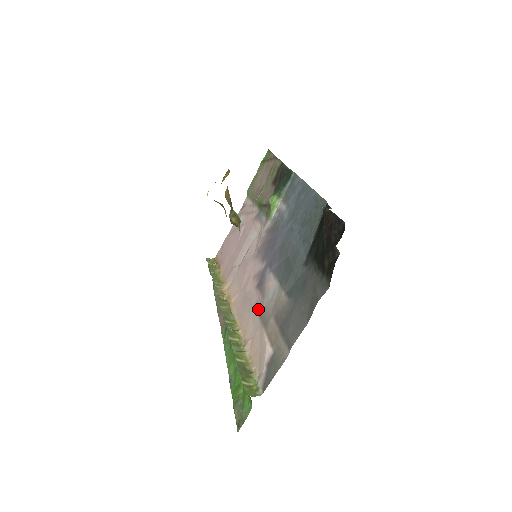
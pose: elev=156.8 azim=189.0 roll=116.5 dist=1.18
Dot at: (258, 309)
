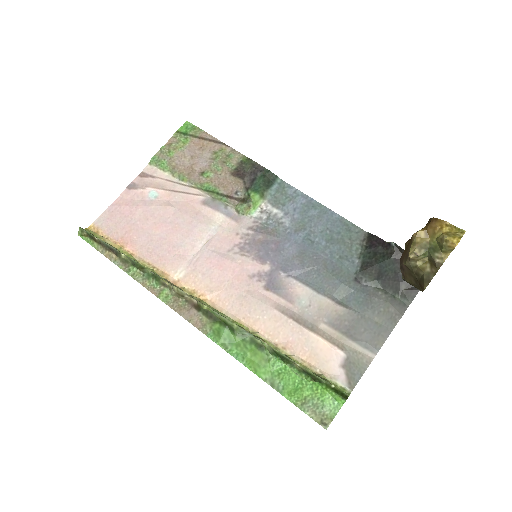
Dot at: (287, 313)
